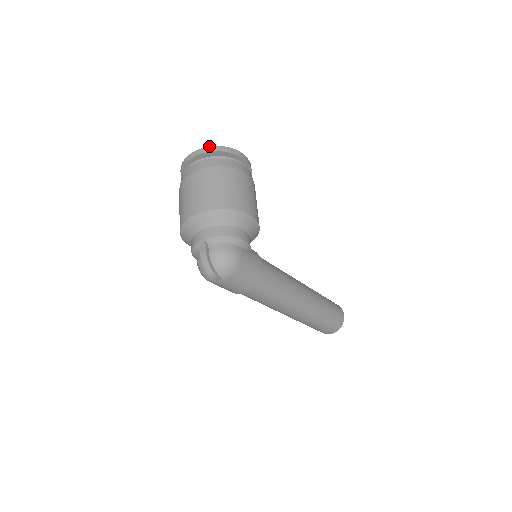
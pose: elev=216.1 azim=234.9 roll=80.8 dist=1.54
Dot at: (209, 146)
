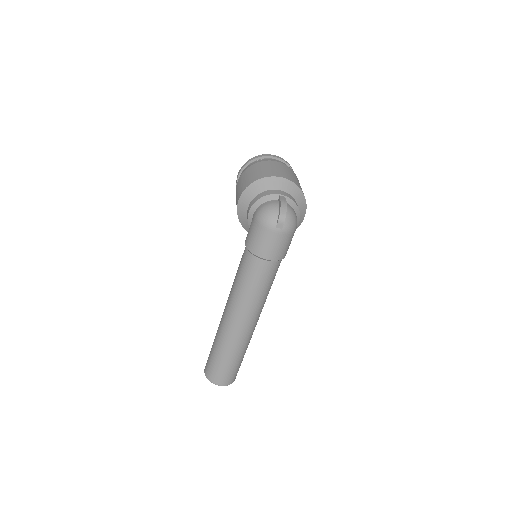
Dot at: occluded
